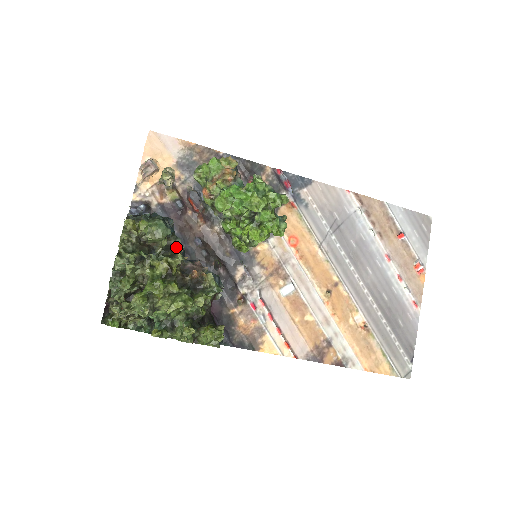
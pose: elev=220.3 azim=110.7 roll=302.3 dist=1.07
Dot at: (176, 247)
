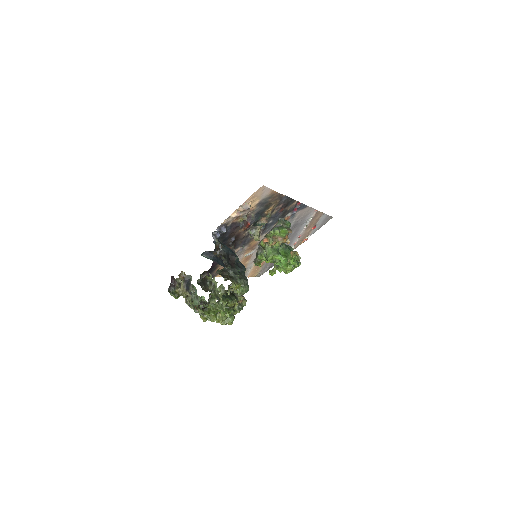
Dot at: occluded
